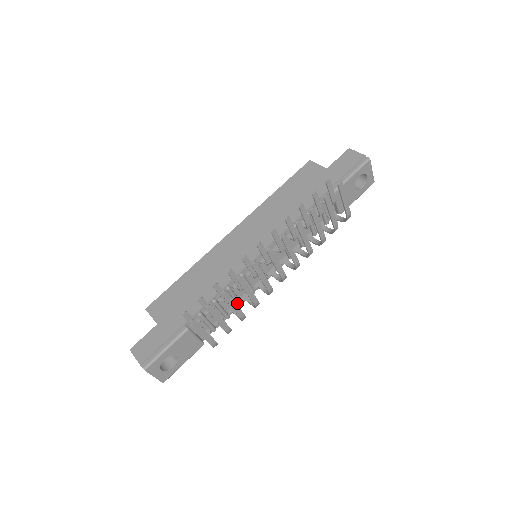
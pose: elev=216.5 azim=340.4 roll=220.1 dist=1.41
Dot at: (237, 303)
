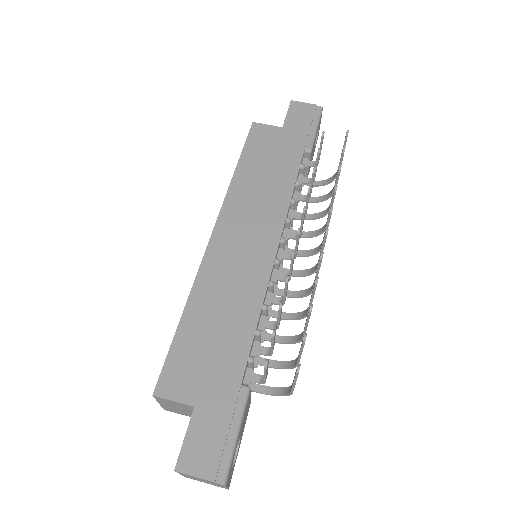
Dot at: occluded
